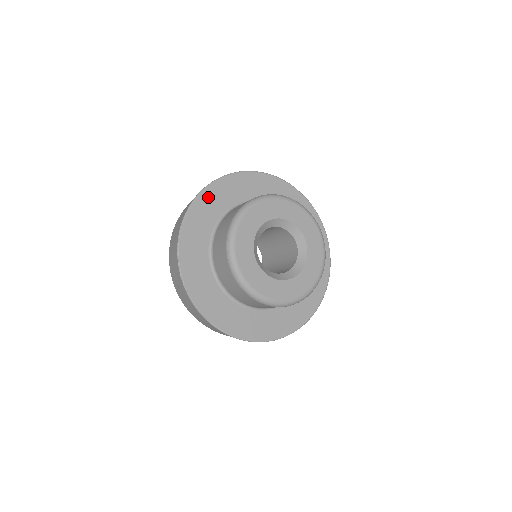
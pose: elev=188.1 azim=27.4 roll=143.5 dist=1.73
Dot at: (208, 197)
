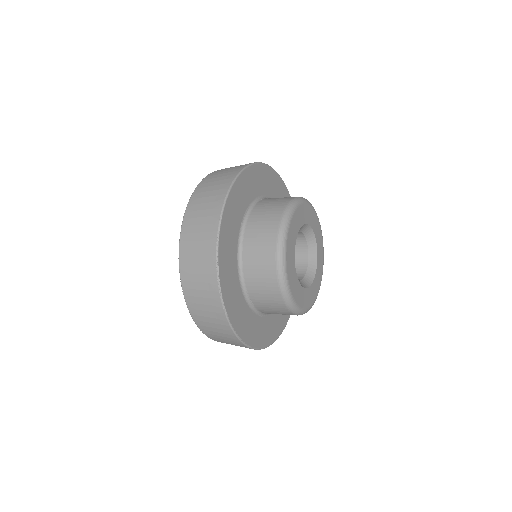
Dot at: (249, 176)
